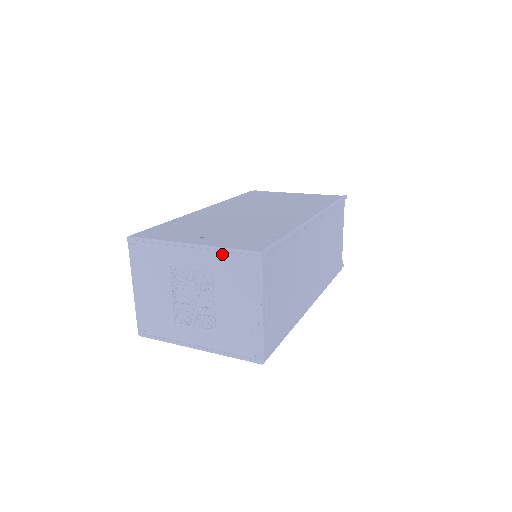
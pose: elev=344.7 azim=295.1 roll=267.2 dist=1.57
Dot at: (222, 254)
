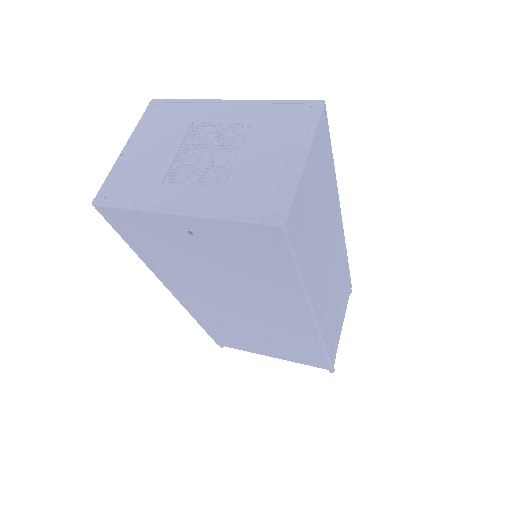
Dot at: (271, 105)
